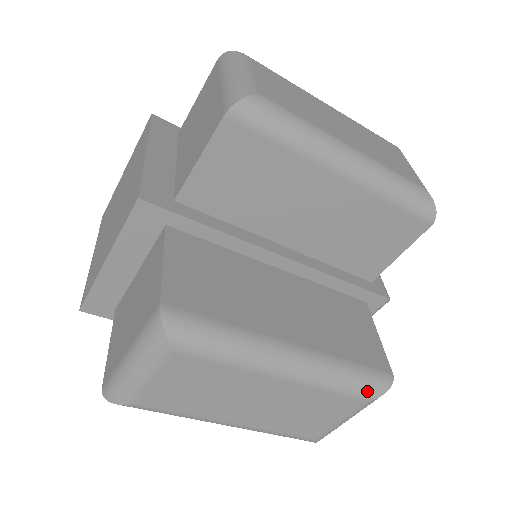
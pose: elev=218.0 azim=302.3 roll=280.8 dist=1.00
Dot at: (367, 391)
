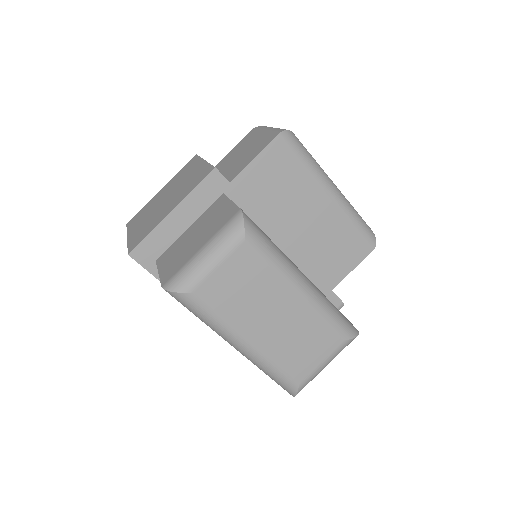
Dot at: (345, 330)
